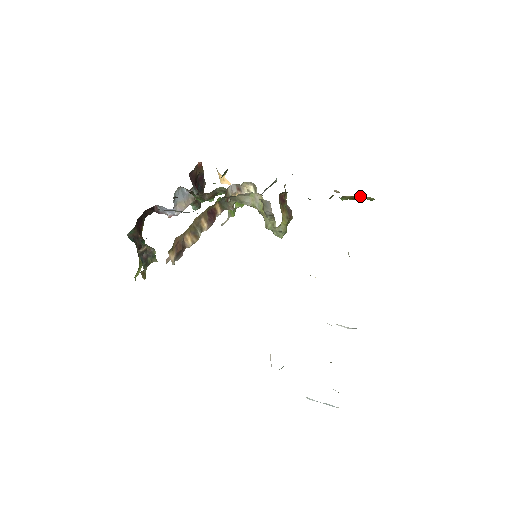
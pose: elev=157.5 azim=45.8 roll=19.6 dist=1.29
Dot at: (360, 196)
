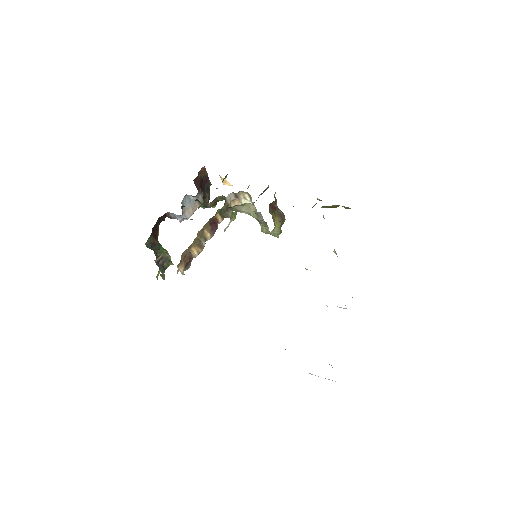
Dot at: (338, 205)
